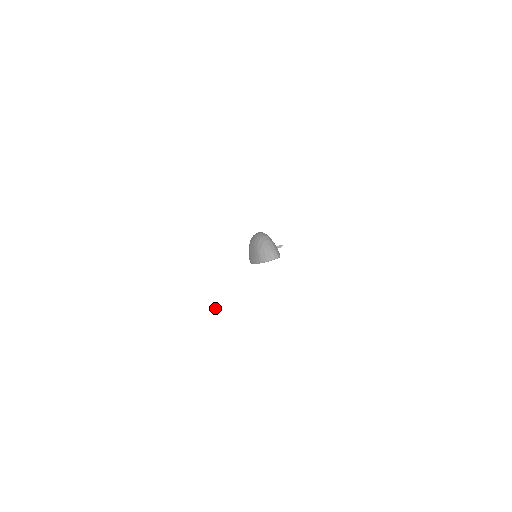
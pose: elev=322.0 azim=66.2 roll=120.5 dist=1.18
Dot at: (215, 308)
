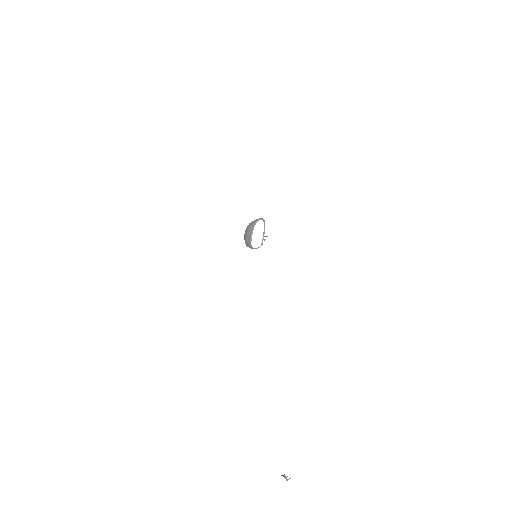
Dot at: occluded
